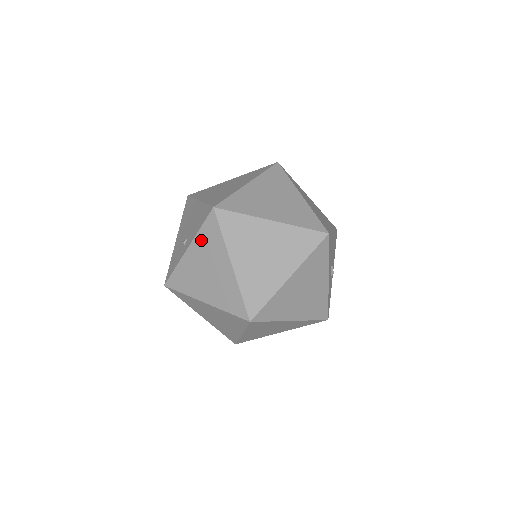
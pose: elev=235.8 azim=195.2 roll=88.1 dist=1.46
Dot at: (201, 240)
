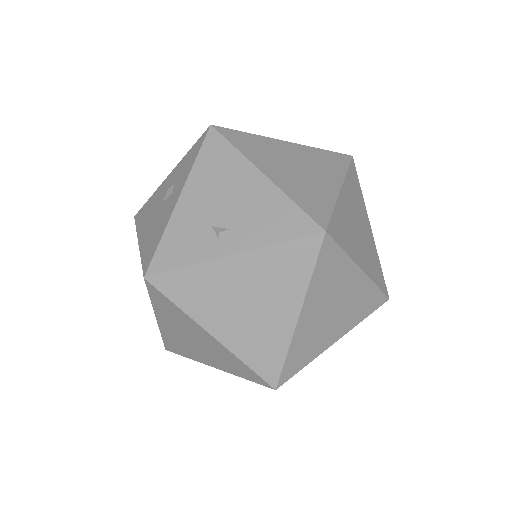
Dot at: (269, 259)
